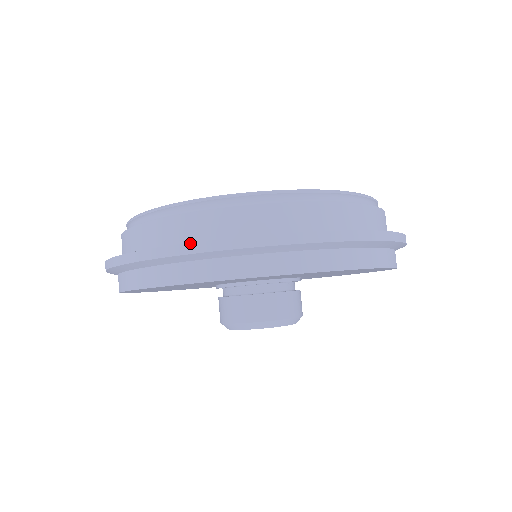
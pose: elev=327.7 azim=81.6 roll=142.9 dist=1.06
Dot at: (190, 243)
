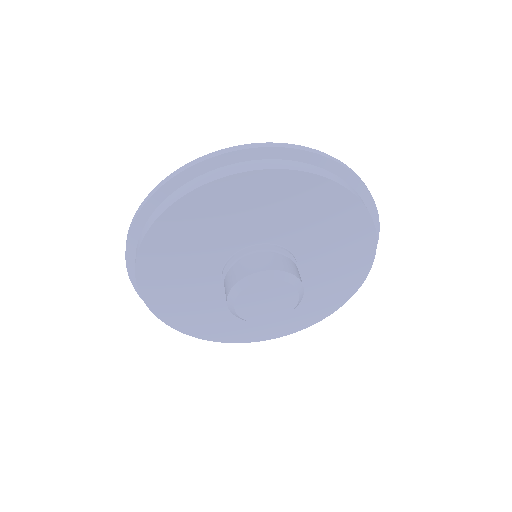
Dot at: (206, 155)
